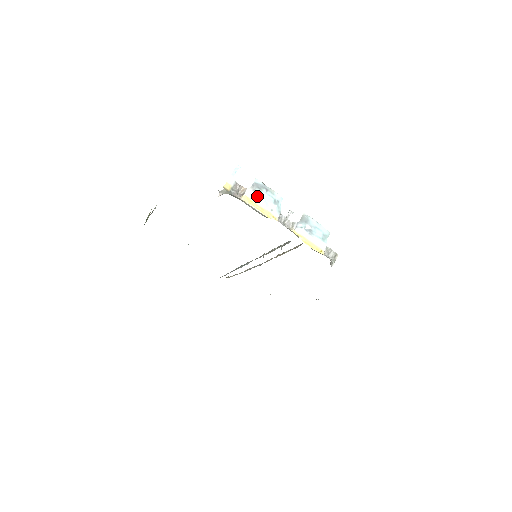
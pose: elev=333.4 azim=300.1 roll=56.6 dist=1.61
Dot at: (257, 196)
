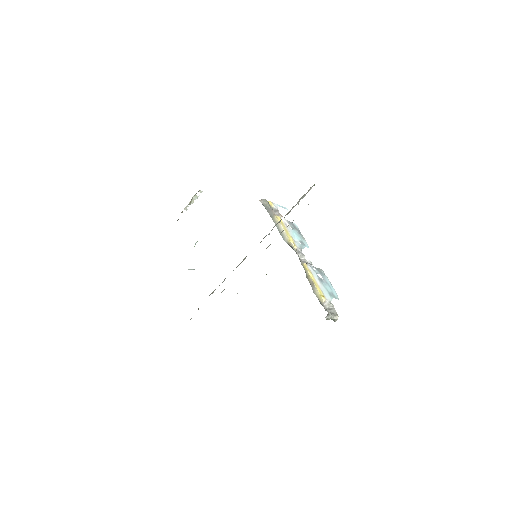
Dot at: (289, 227)
